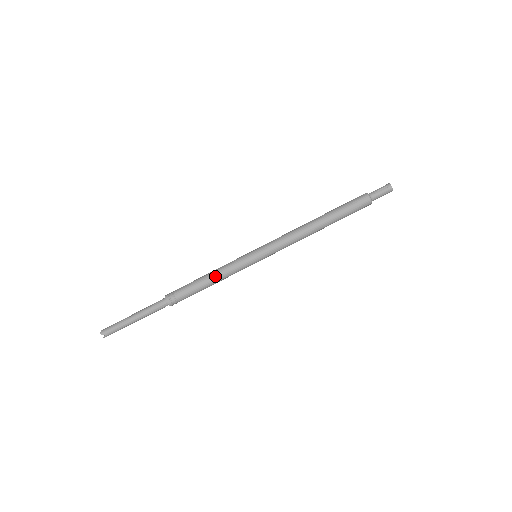
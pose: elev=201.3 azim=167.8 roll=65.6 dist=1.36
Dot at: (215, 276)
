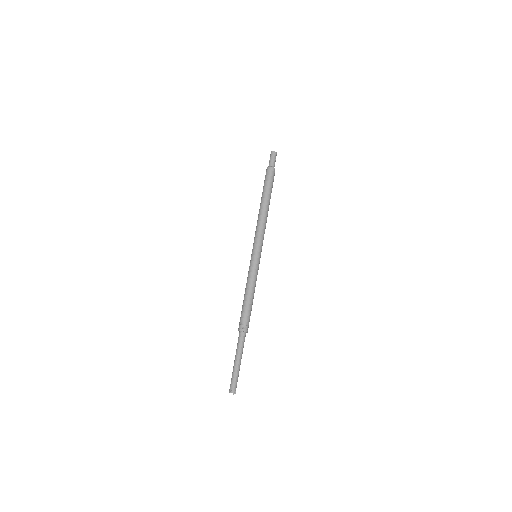
Dot at: (246, 288)
